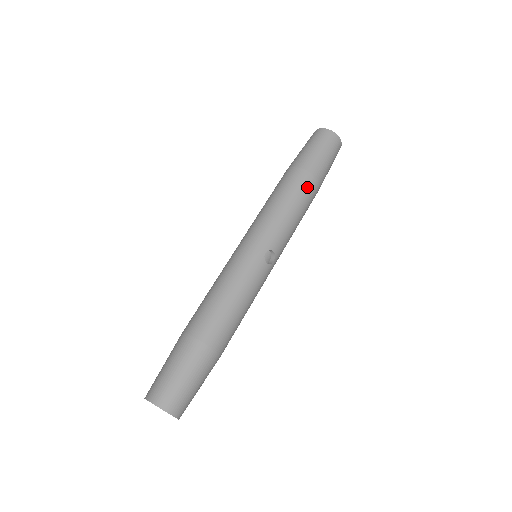
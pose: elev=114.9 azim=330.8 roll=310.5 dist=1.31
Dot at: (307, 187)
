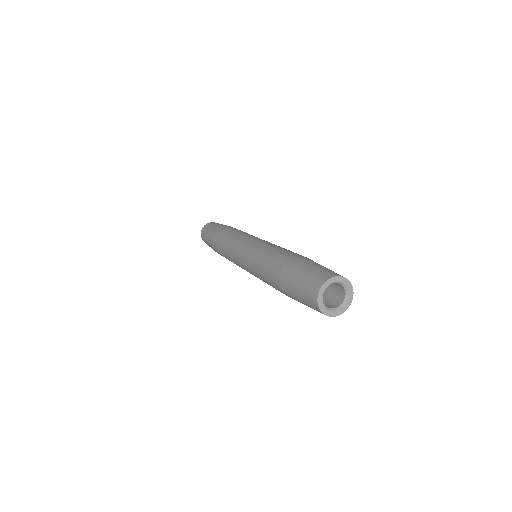
Dot at: occluded
